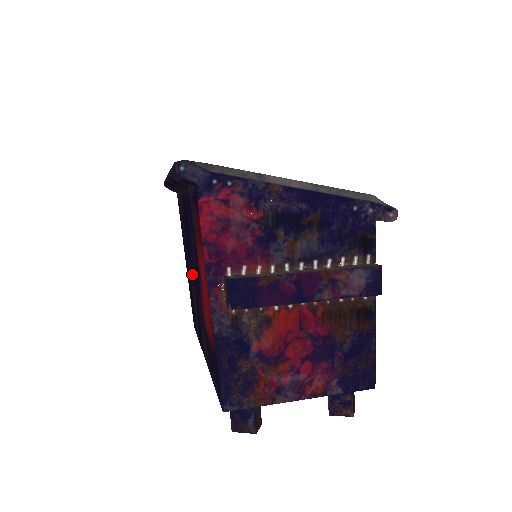
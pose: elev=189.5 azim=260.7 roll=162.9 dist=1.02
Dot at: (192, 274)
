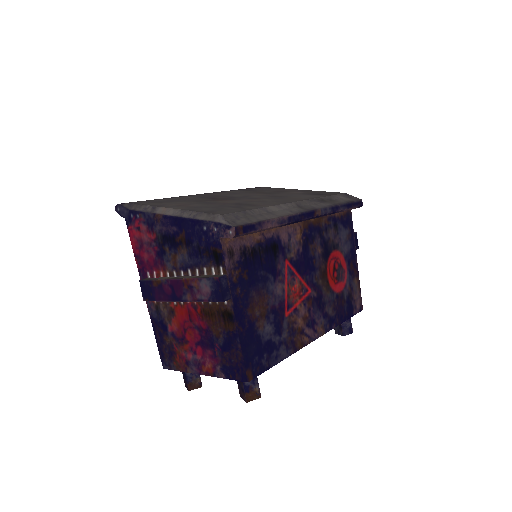
Dot at: occluded
